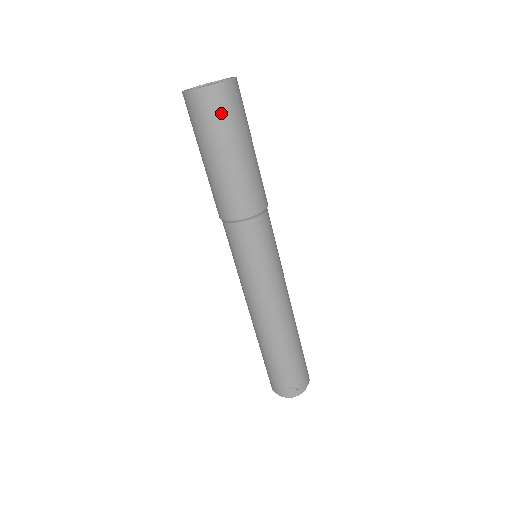
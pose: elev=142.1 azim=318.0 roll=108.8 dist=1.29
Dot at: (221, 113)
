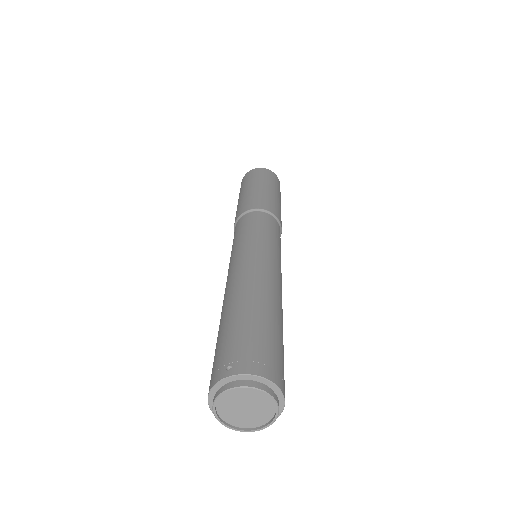
Dot at: (249, 178)
